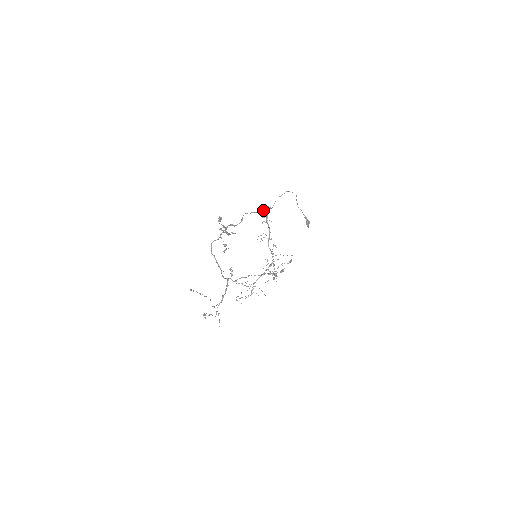
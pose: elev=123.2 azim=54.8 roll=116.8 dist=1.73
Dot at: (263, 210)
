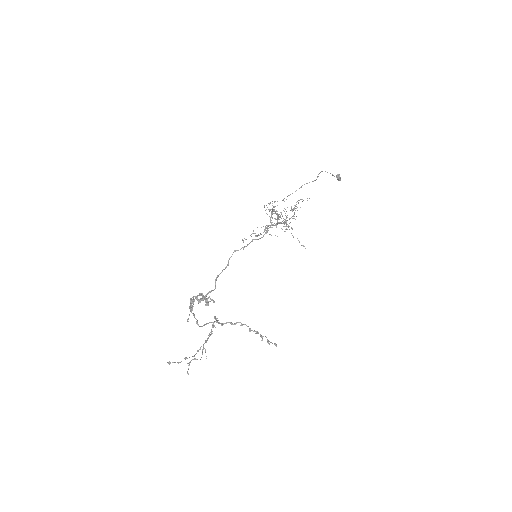
Dot at: (259, 238)
